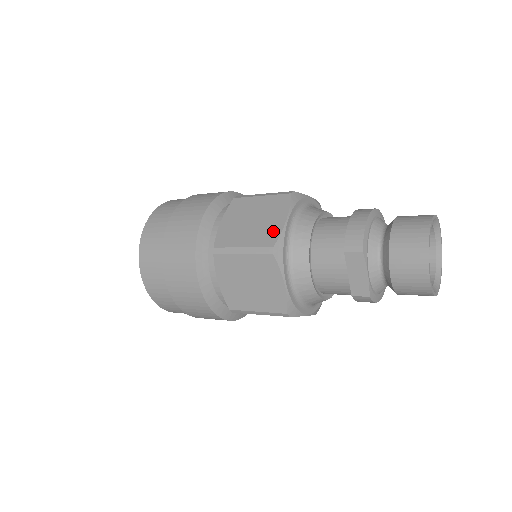
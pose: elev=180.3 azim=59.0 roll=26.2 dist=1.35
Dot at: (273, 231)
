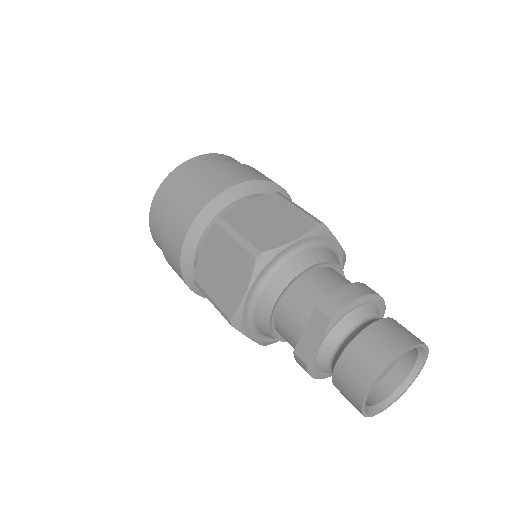
Dot at: (274, 240)
